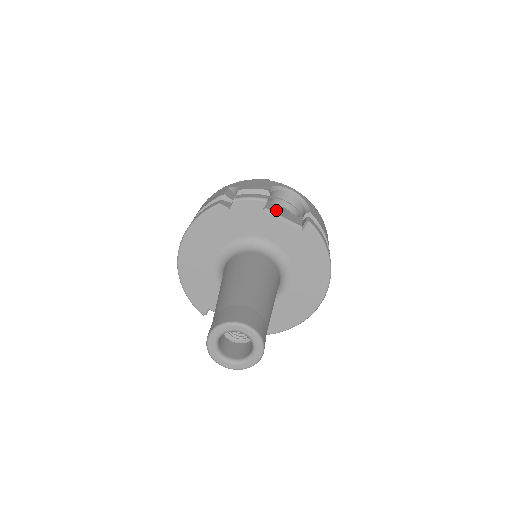
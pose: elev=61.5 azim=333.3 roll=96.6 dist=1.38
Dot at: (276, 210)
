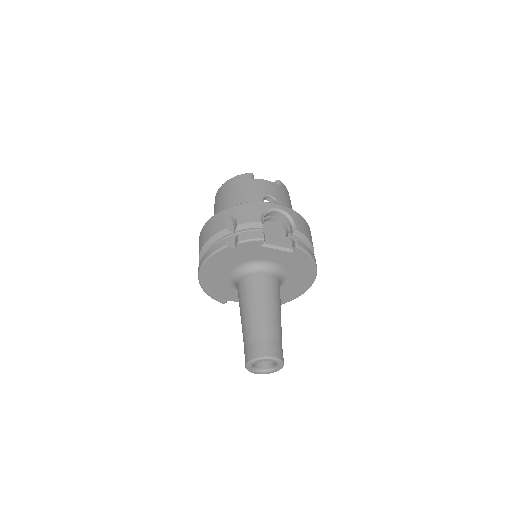
Dot at: (271, 239)
